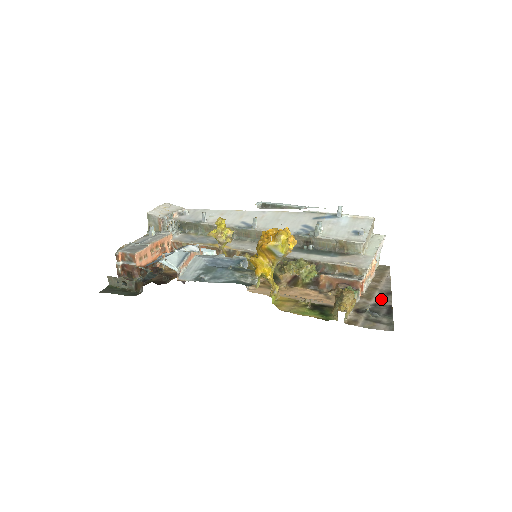
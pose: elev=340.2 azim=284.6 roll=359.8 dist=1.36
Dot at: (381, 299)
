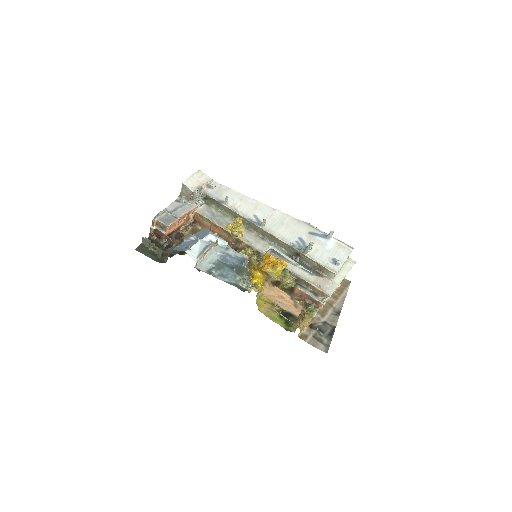
Dot at: (331, 318)
